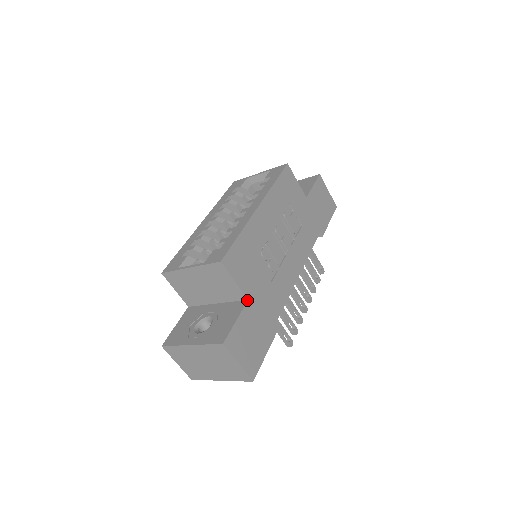
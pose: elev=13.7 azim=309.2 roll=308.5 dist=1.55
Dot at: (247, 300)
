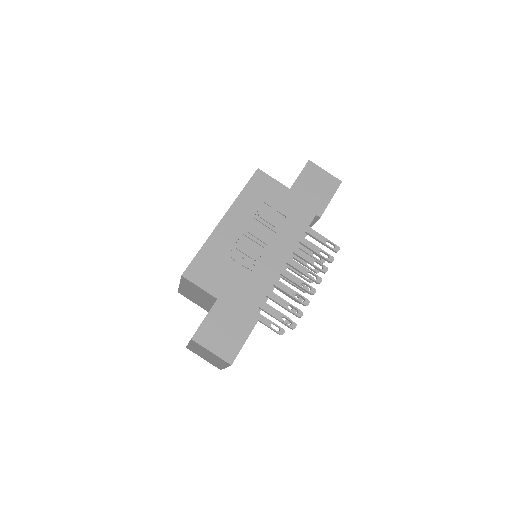
Dot at: (216, 299)
